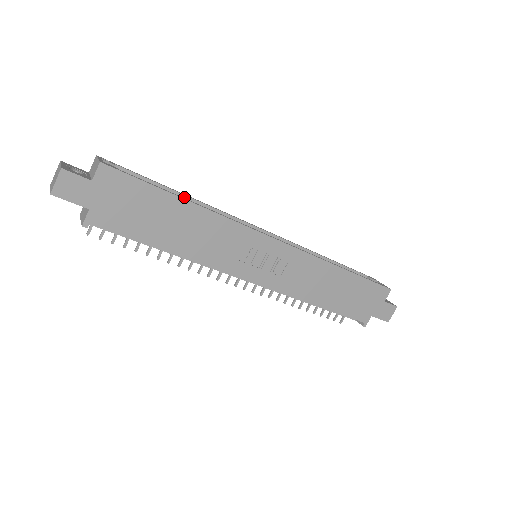
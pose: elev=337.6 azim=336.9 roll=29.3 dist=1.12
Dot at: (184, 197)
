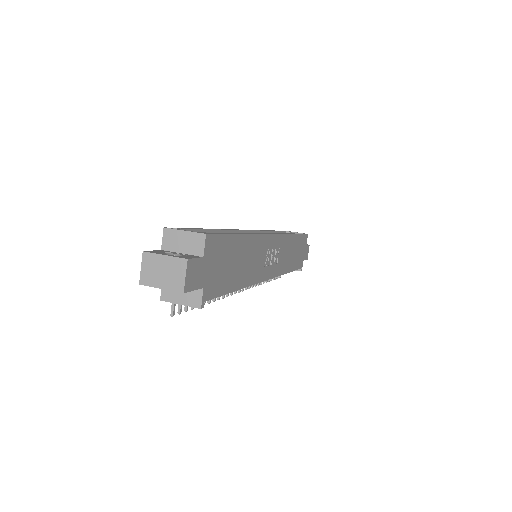
Dot at: (215, 232)
